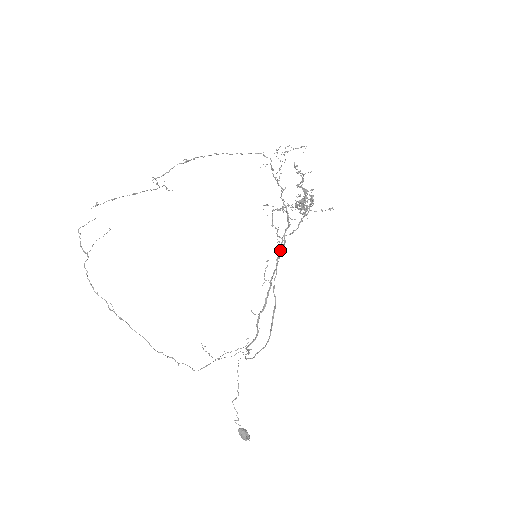
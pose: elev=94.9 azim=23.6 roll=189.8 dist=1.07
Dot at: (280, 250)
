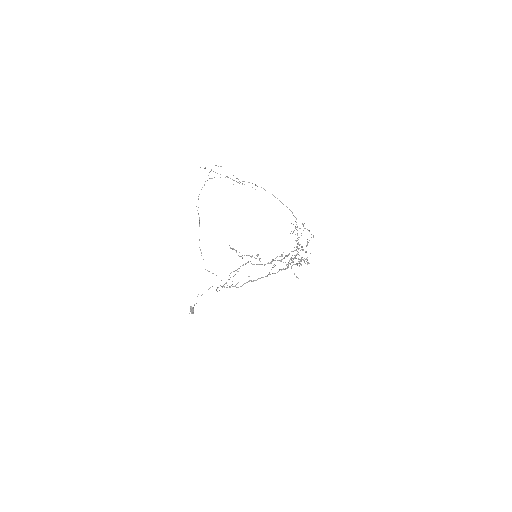
Dot at: (245, 264)
